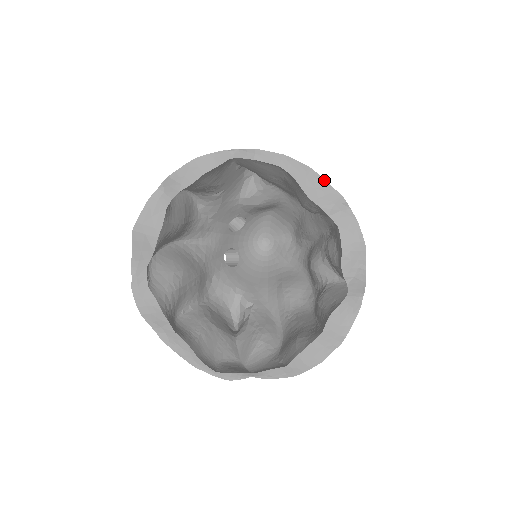
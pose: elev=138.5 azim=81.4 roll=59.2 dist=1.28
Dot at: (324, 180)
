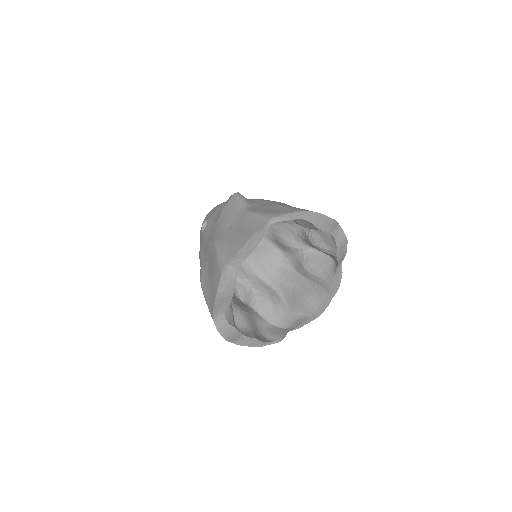
Dot at: (327, 216)
